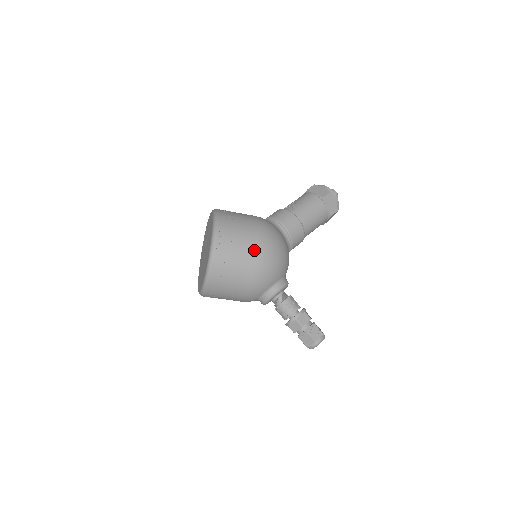
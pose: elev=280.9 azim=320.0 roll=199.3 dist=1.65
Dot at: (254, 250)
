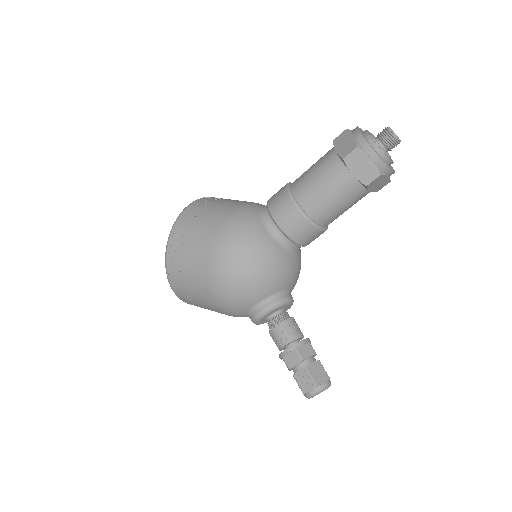
Dot at: (205, 271)
